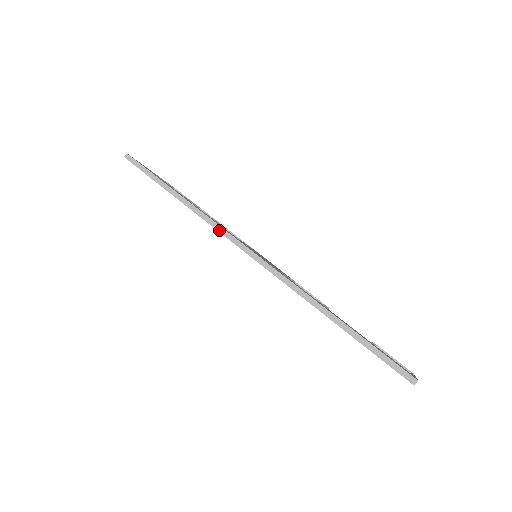
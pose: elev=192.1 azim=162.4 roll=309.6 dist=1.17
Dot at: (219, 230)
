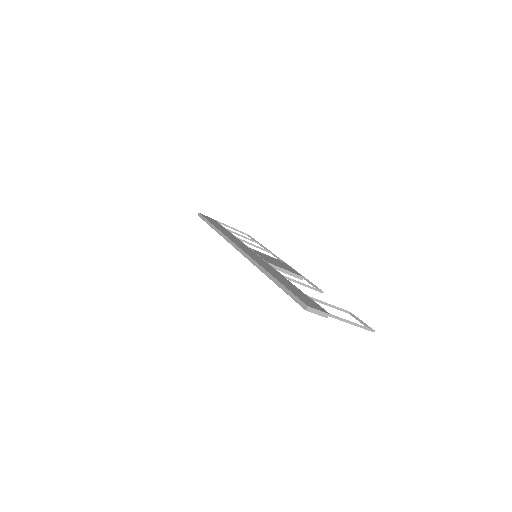
Dot at: (229, 241)
